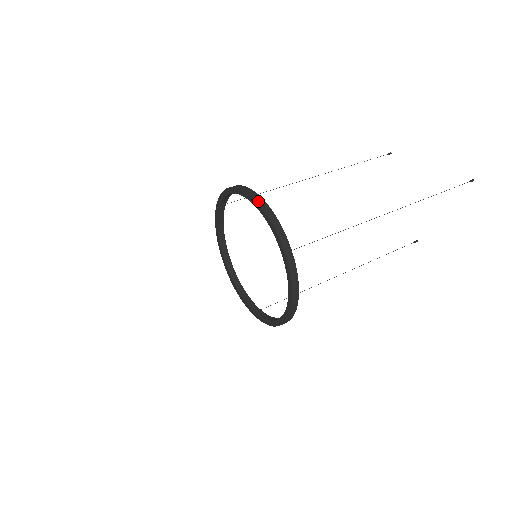
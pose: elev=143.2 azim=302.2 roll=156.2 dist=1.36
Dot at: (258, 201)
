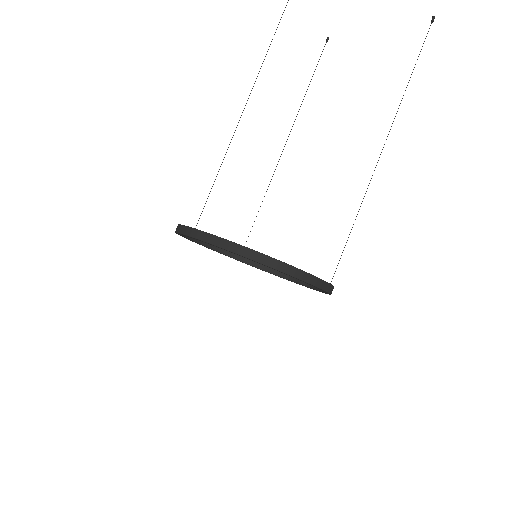
Dot at: (299, 278)
